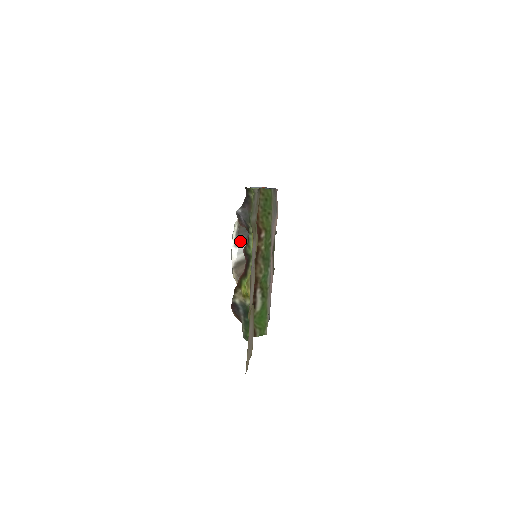
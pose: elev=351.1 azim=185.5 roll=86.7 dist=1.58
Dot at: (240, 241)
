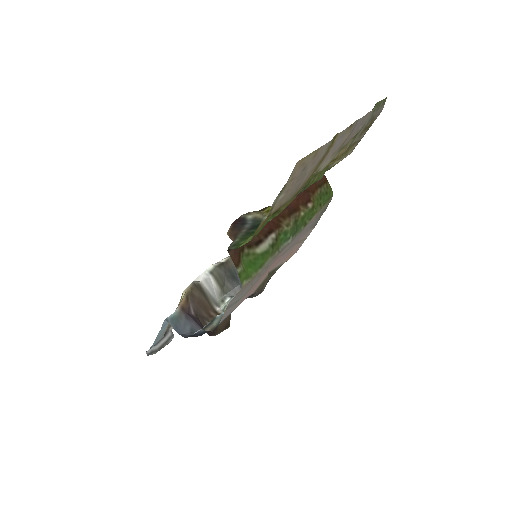
Dot at: (217, 273)
